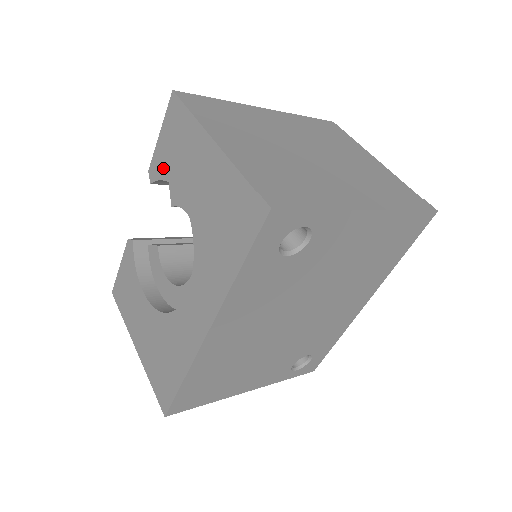
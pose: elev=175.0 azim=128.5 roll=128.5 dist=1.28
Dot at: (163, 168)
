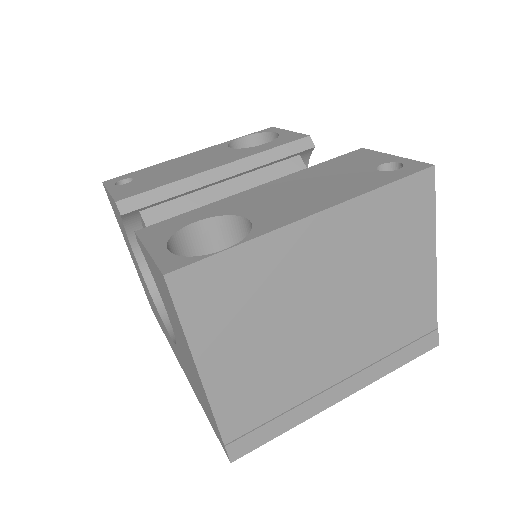
Dot at: (151, 271)
